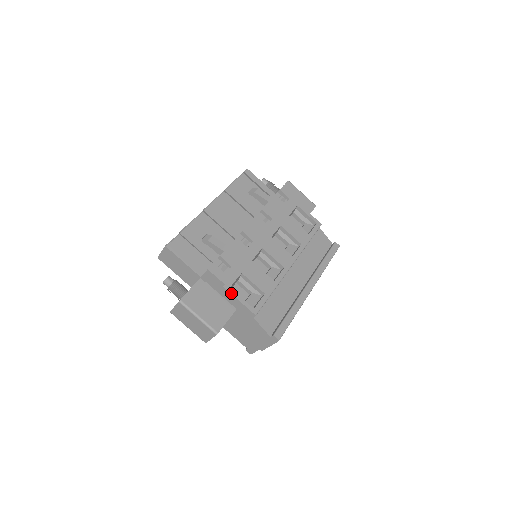
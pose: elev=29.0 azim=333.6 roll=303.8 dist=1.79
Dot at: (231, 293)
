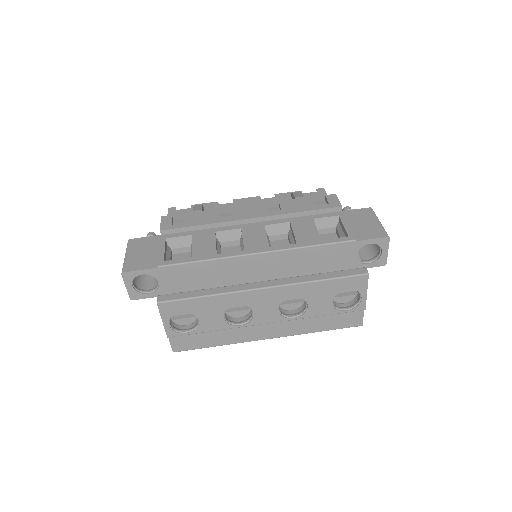
Dot at: (161, 242)
